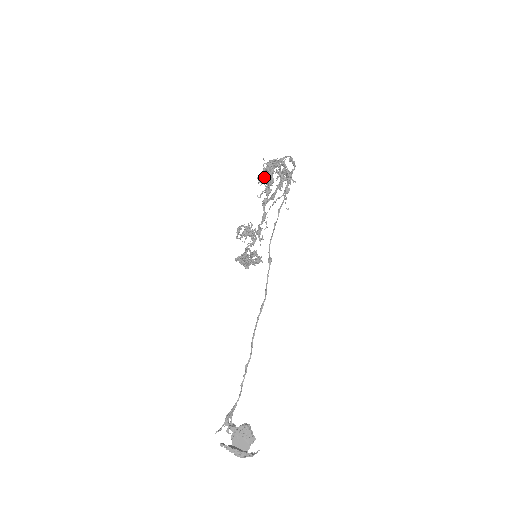
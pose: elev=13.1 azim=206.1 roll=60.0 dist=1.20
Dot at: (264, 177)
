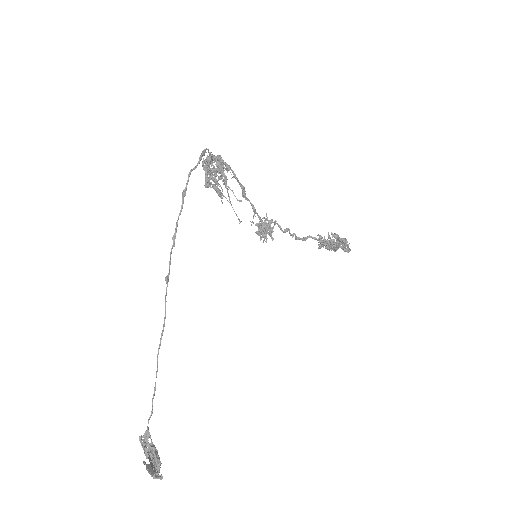
Dot at: (211, 178)
